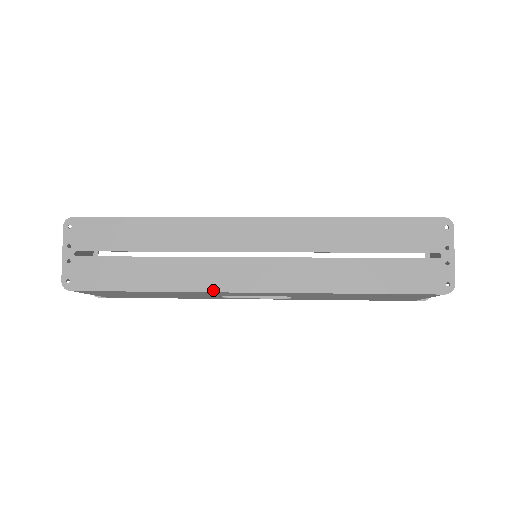
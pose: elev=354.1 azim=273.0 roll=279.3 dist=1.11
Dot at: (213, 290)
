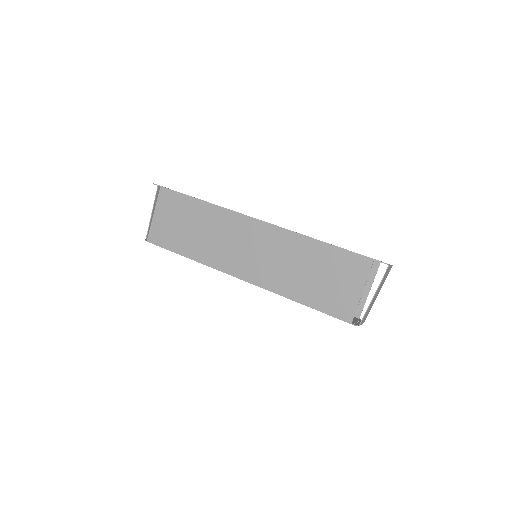
Dot at: occluded
